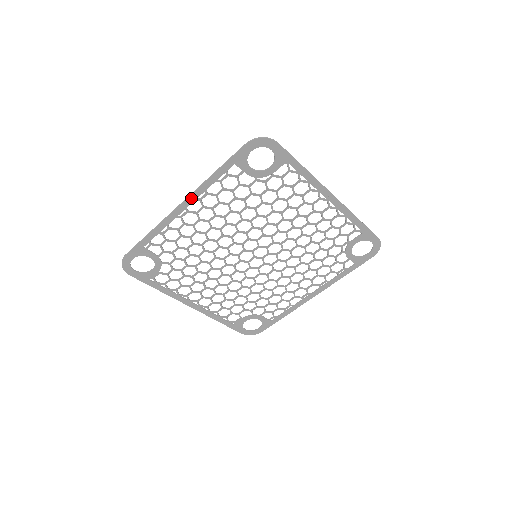
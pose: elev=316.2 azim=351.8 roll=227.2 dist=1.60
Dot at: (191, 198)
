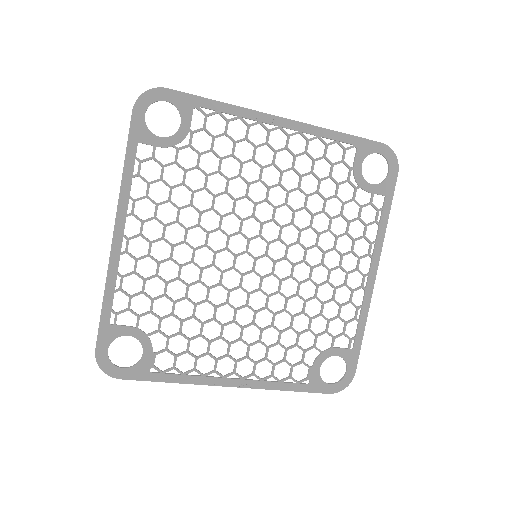
Dot at: (120, 217)
